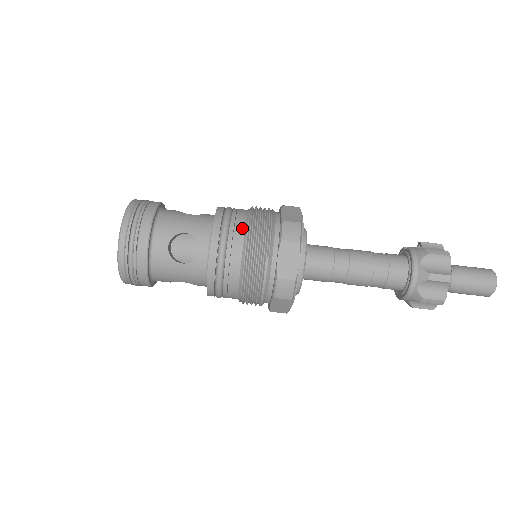
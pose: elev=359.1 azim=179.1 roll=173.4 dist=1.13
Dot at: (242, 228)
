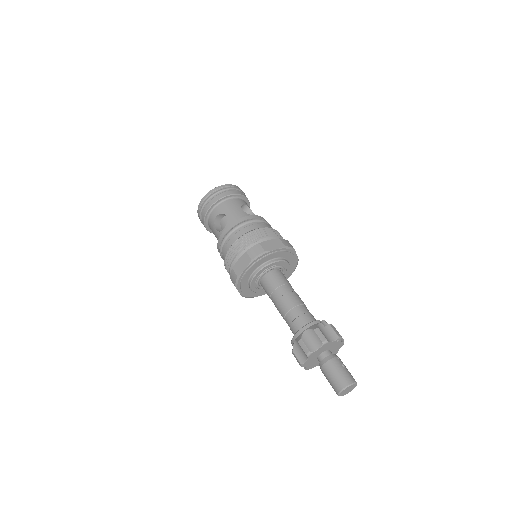
Dot at: (244, 232)
